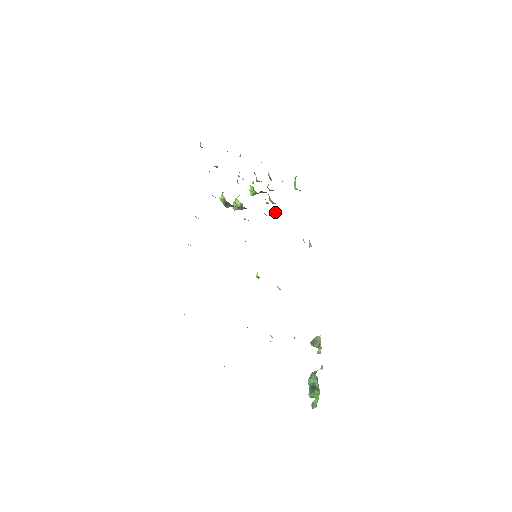
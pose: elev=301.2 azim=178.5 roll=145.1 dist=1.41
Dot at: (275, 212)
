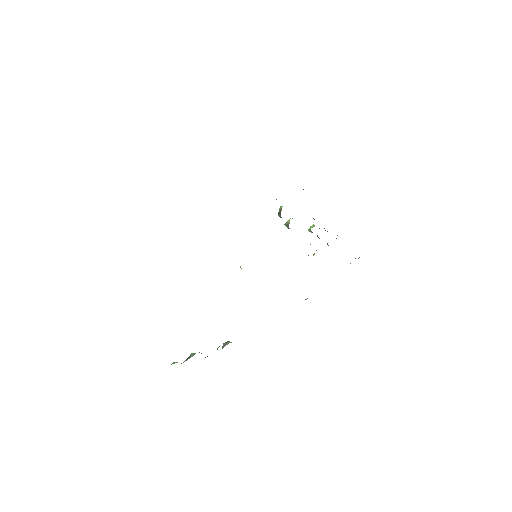
Dot at: occluded
